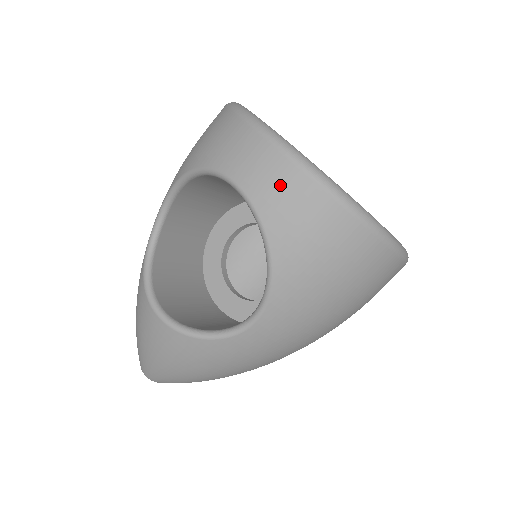
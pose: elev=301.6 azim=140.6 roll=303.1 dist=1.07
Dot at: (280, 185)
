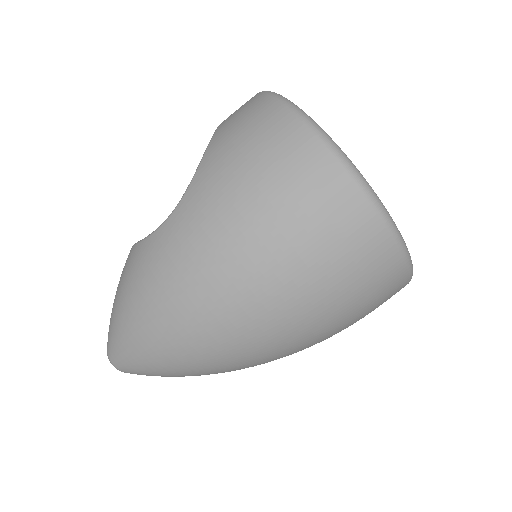
Dot at: occluded
